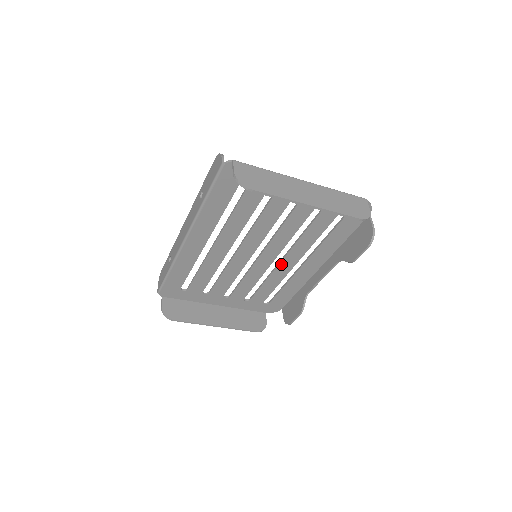
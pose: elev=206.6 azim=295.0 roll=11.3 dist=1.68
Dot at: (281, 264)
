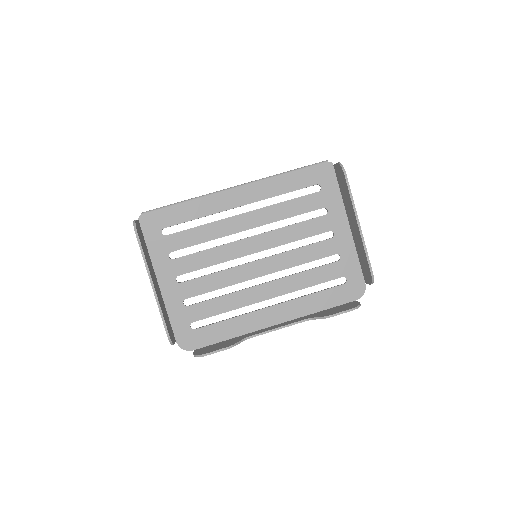
Dot at: (258, 287)
